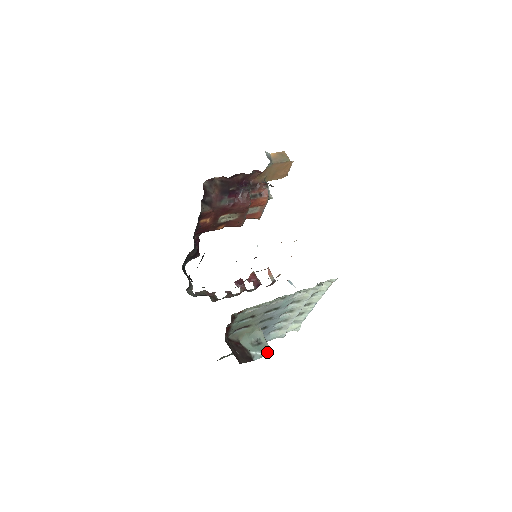
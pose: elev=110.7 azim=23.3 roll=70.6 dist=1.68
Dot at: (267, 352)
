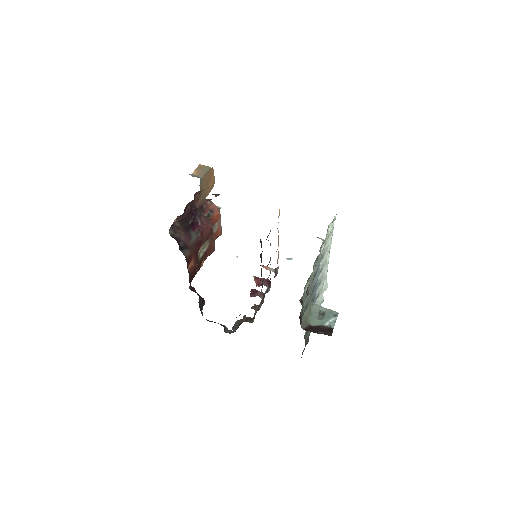
Dot at: (335, 315)
